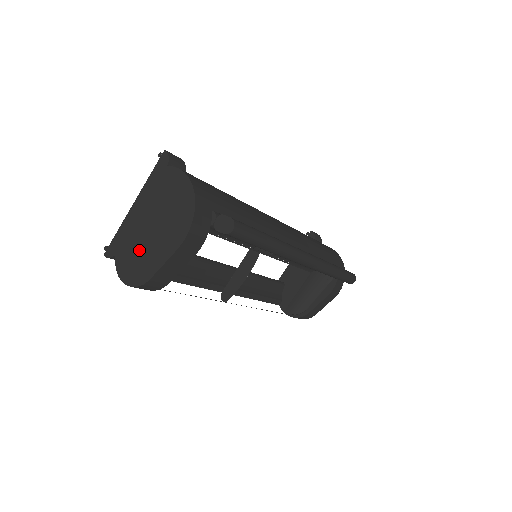
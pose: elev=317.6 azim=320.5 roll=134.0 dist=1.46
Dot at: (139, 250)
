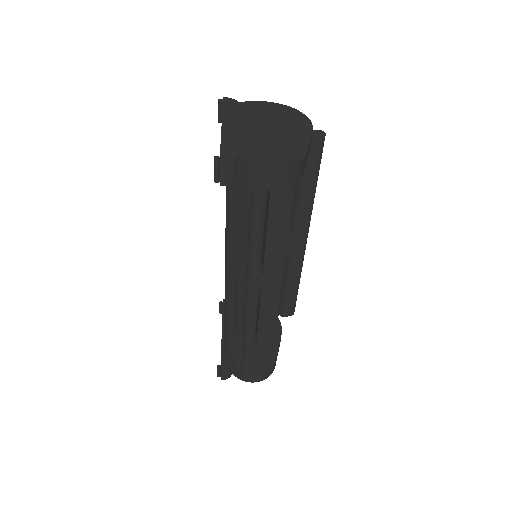
Dot at: (269, 143)
